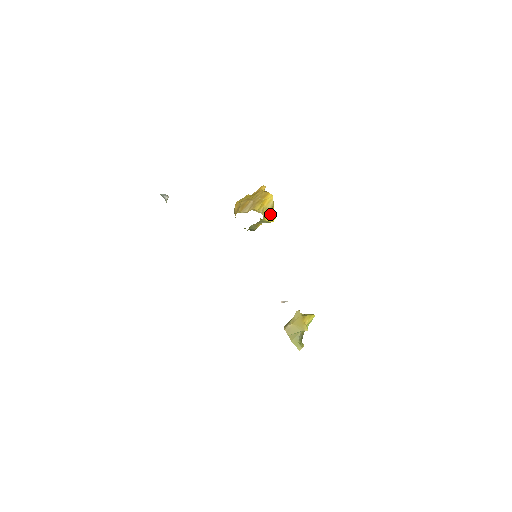
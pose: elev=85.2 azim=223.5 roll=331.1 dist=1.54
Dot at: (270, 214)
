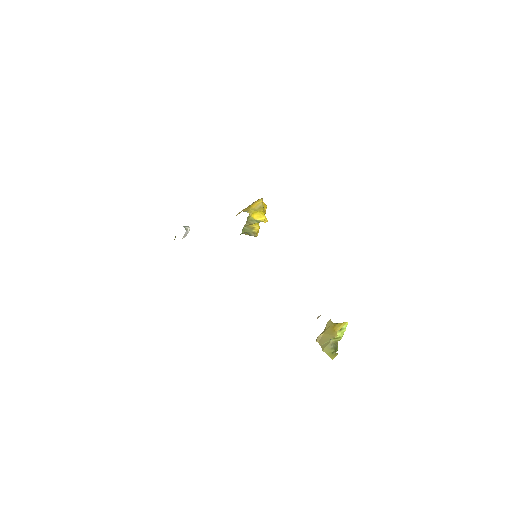
Dot at: (257, 213)
